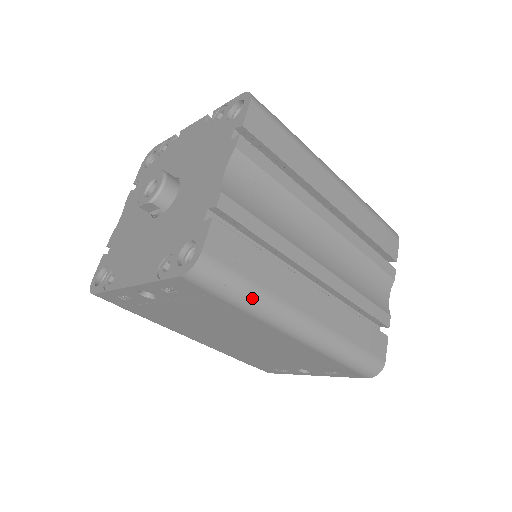
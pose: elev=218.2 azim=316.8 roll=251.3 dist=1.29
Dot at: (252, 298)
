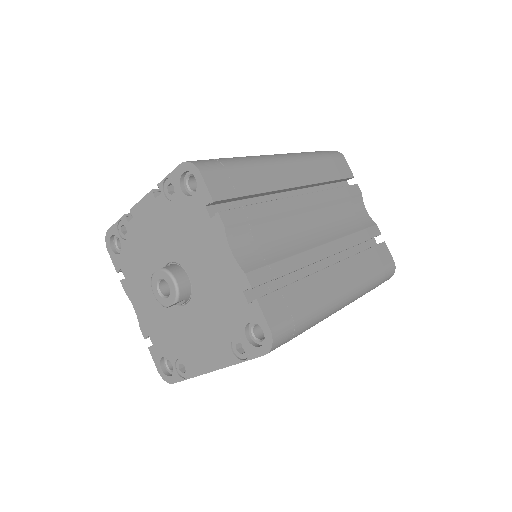
Dot at: (312, 320)
